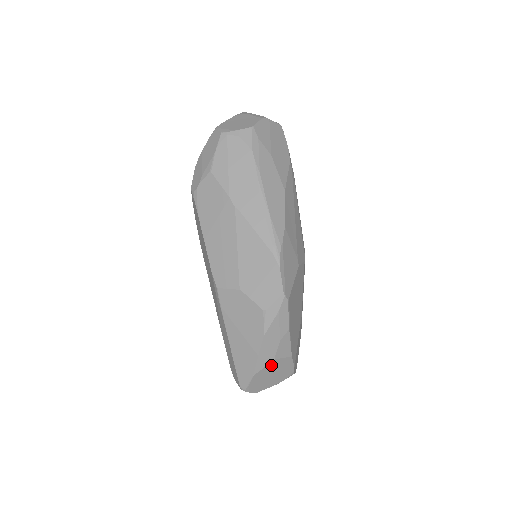
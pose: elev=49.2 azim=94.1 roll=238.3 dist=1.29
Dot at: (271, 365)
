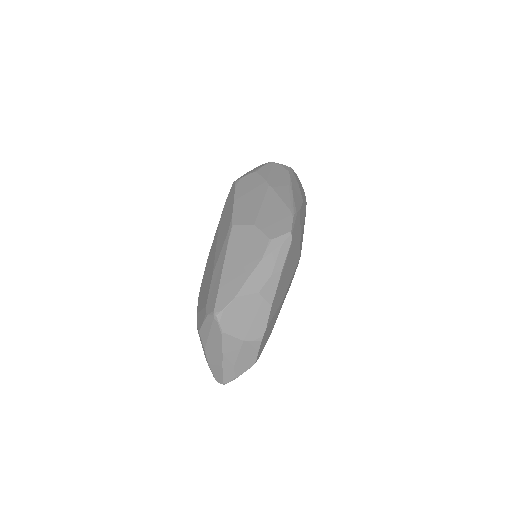
Dot at: (253, 299)
